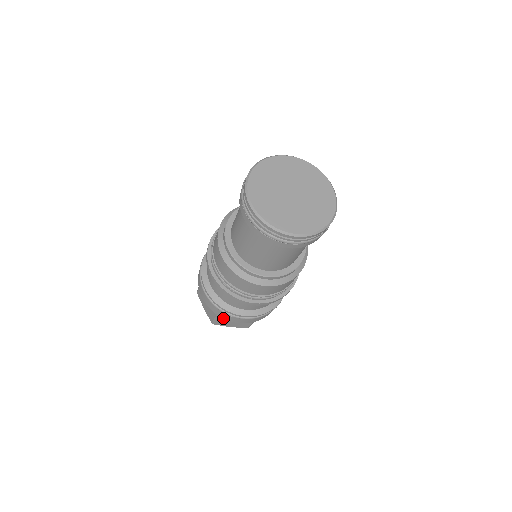
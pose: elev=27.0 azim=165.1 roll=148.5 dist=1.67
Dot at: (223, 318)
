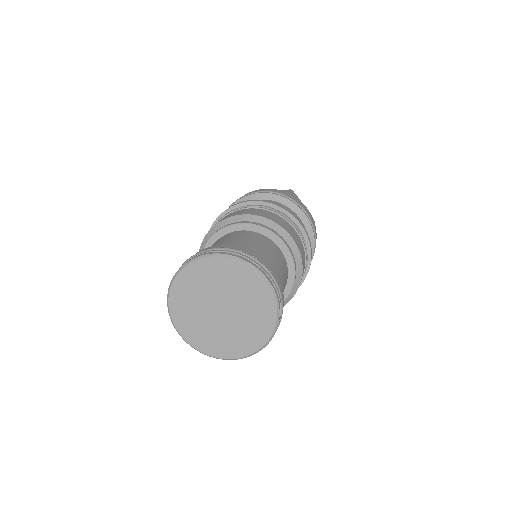
Dot at: occluded
